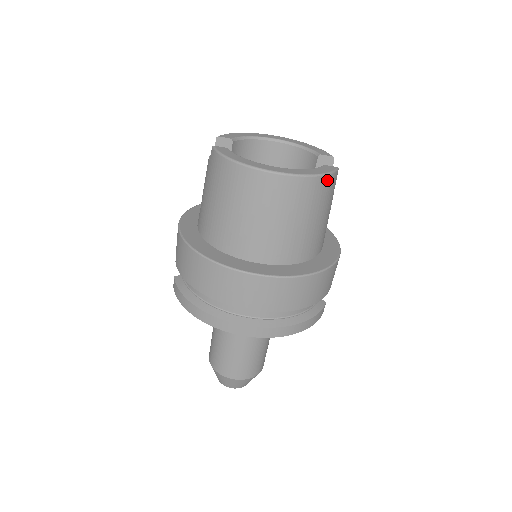
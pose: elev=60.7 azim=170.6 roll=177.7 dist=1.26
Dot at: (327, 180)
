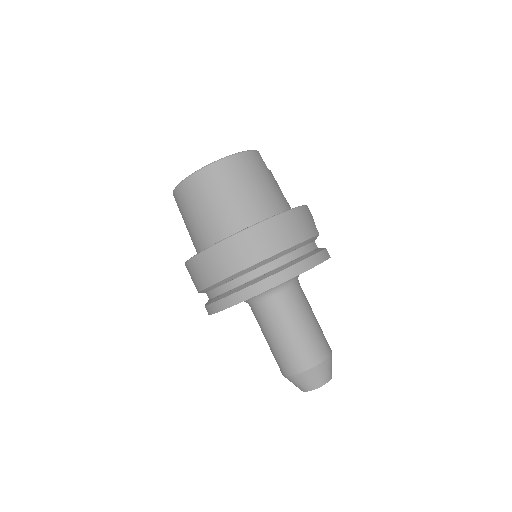
Dot at: (249, 155)
